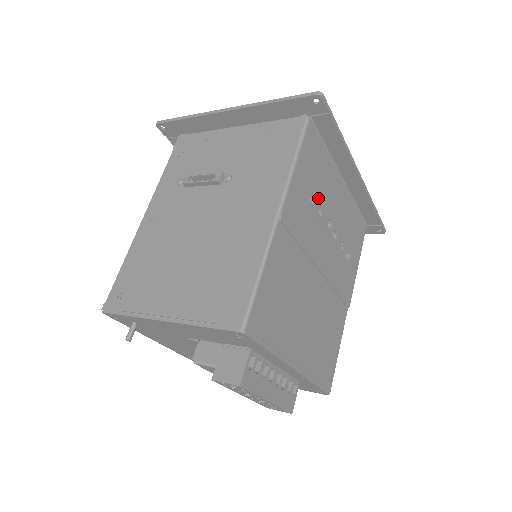
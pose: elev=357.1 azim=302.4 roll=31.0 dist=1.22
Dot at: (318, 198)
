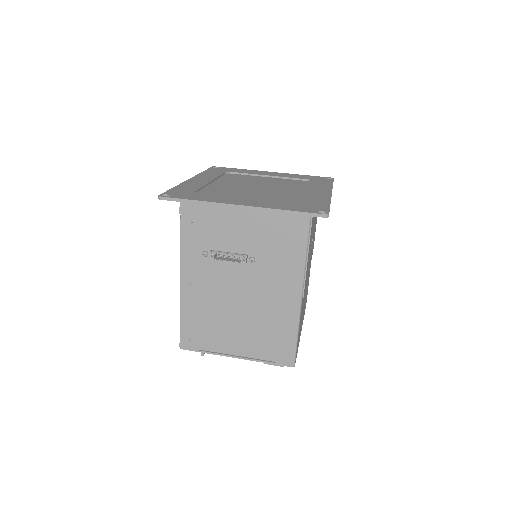
Dot at: (311, 242)
